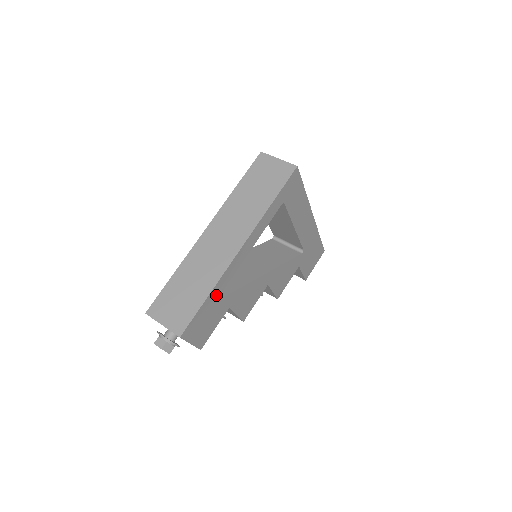
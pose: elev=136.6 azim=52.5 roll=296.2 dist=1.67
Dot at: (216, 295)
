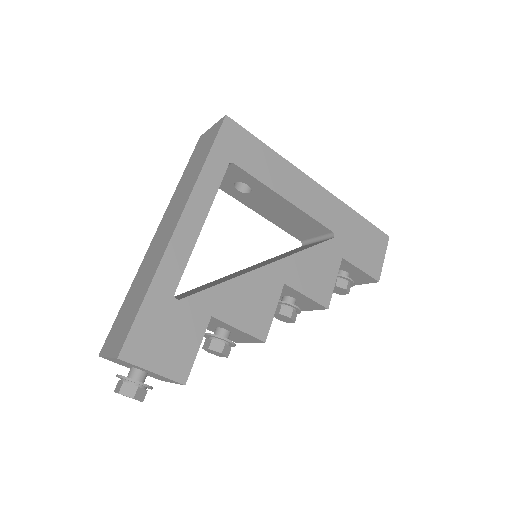
Dot at: (165, 293)
